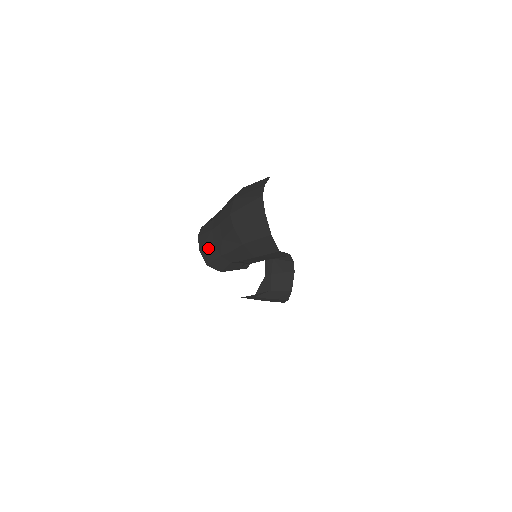
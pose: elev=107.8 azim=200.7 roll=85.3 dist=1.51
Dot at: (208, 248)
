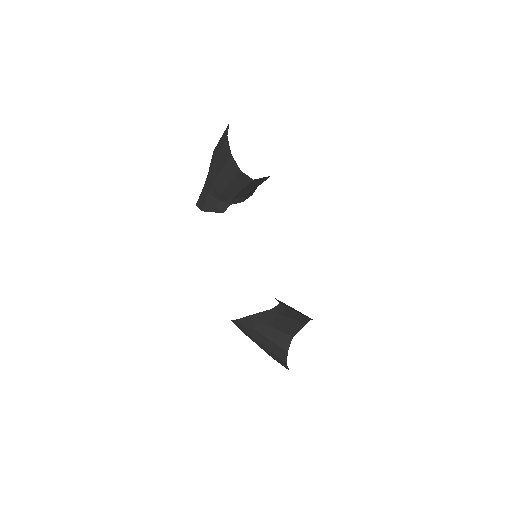
Dot at: occluded
